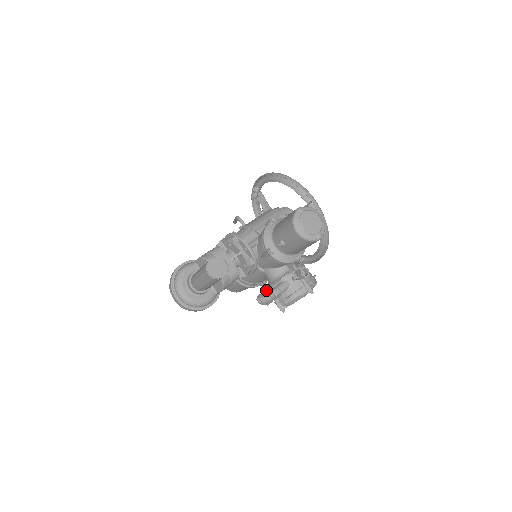
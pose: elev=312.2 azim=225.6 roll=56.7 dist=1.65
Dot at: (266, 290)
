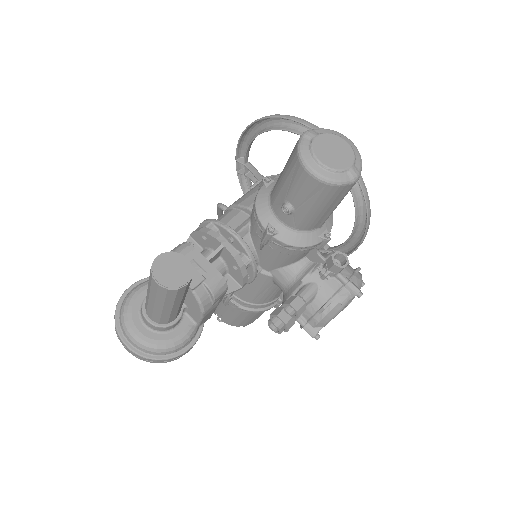
Dot at: (280, 306)
